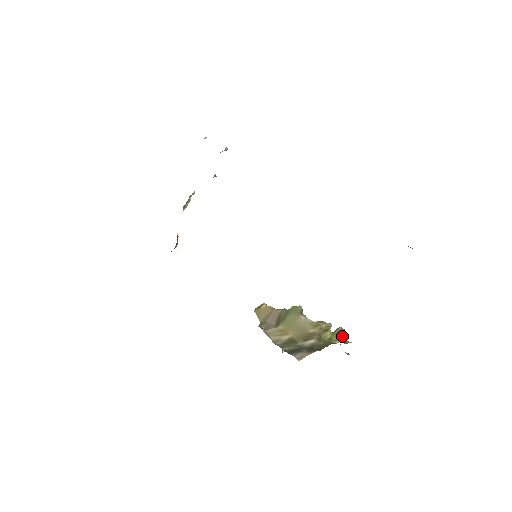
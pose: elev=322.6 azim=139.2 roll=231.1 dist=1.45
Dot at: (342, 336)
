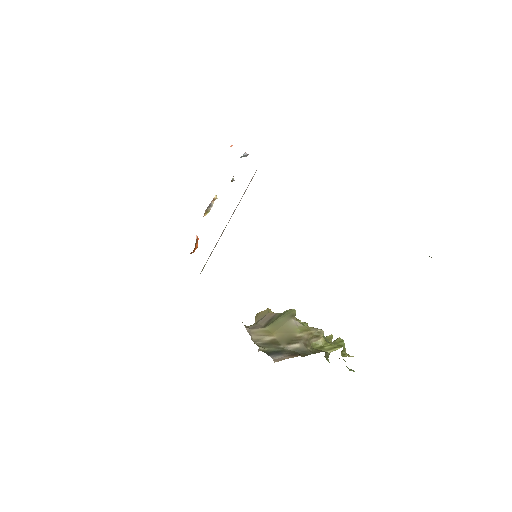
Dot at: (337, 346)
